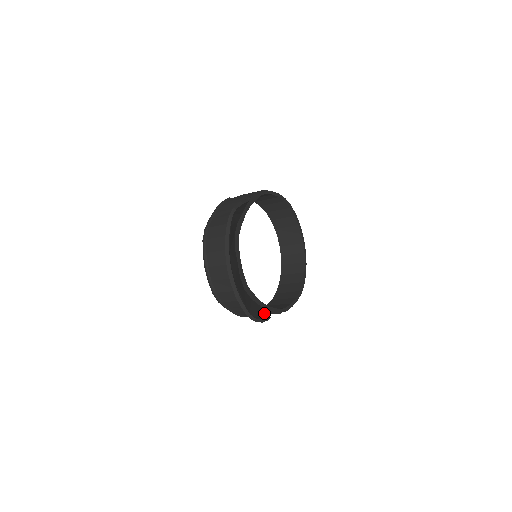
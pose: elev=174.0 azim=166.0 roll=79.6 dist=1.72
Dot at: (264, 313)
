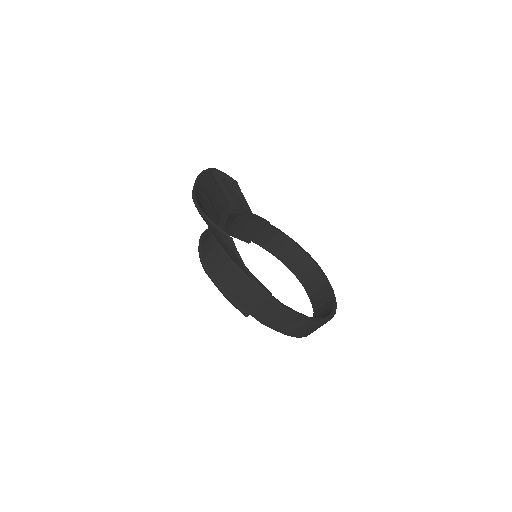
Dot at: (236, 256)
